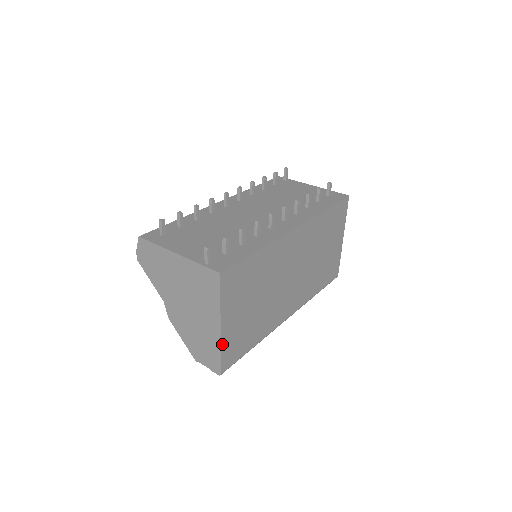
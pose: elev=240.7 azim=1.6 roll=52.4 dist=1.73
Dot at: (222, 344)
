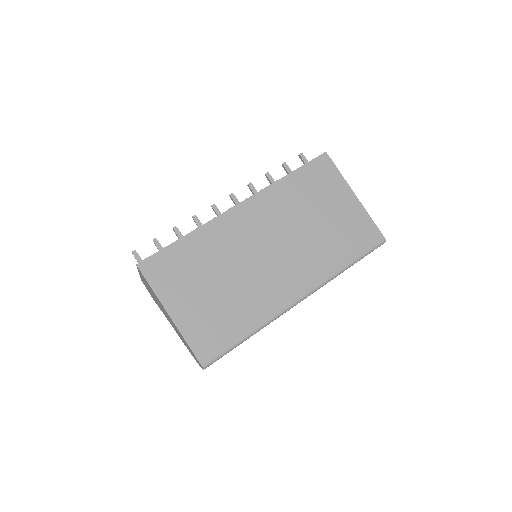
Dot at: (183, 333)
